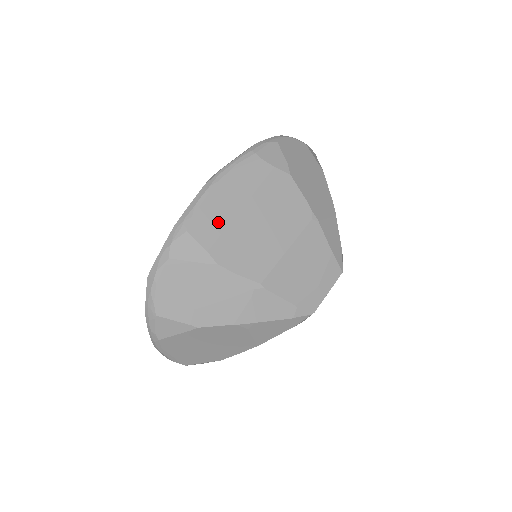
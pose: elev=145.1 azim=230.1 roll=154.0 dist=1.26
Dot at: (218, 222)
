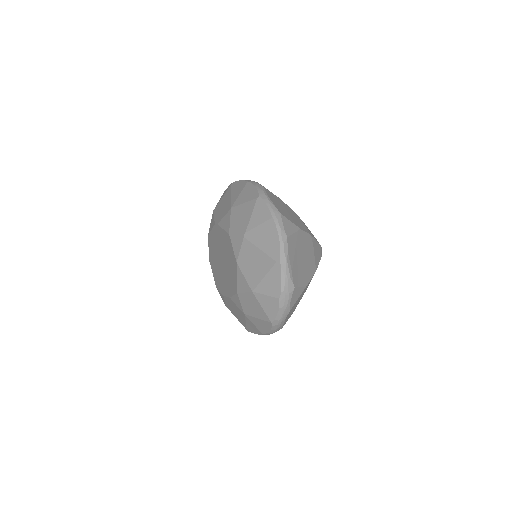
Dot at: occluded
